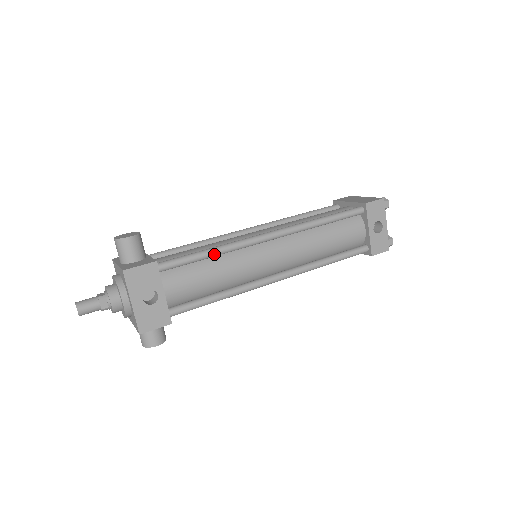
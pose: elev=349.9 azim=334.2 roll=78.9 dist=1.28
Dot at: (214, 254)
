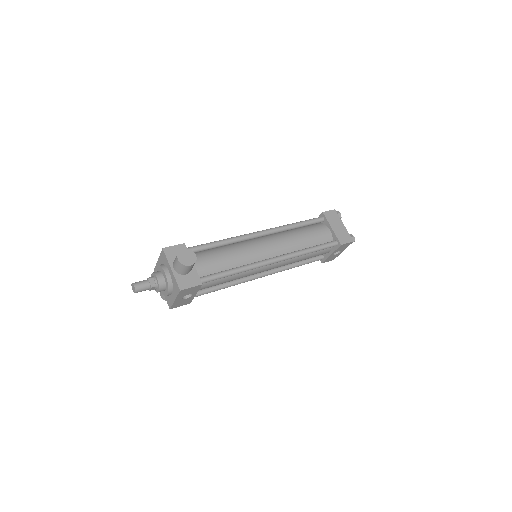
Dot at: occluded
